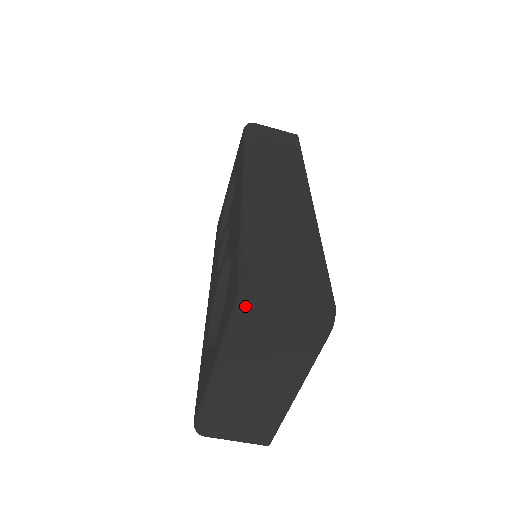
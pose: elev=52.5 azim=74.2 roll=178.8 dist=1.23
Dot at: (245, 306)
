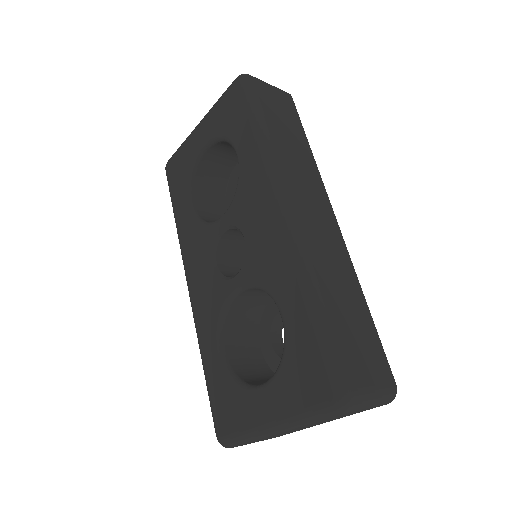
Dot at: (345, 409)
